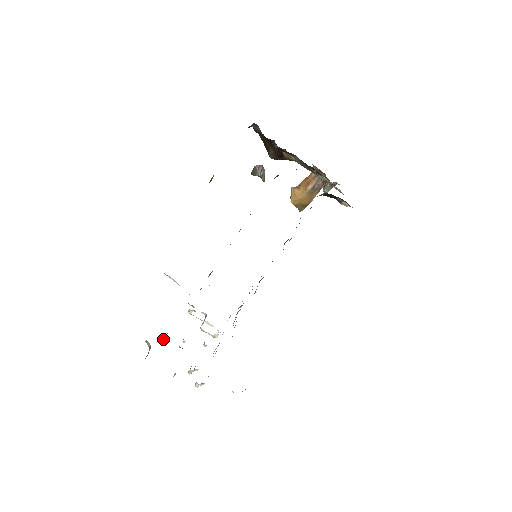
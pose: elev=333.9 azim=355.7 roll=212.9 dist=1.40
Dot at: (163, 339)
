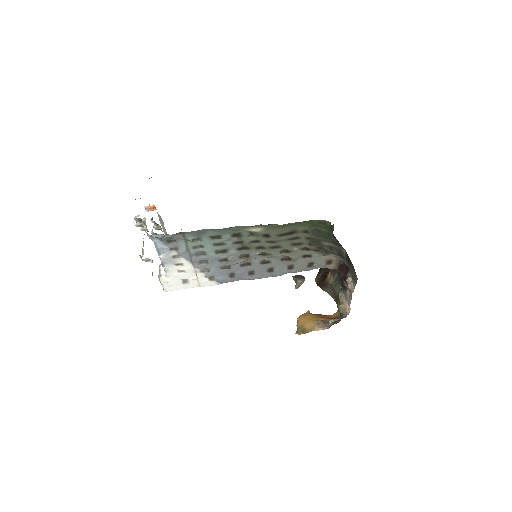
Dot at: (149, 210)
